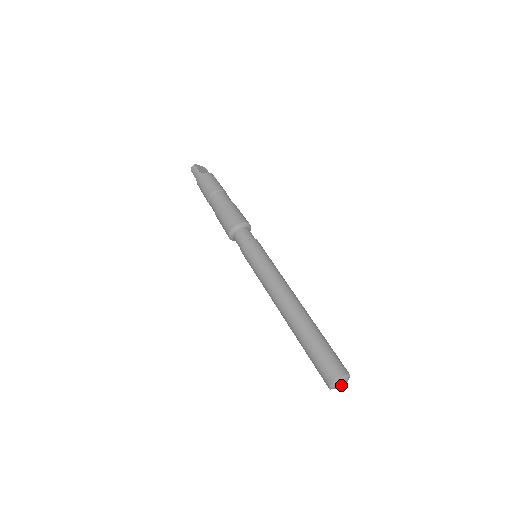
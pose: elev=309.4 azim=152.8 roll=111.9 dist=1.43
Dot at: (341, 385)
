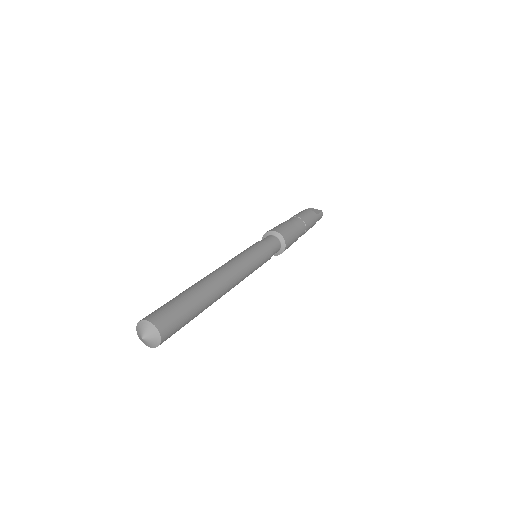
Dot at: (140, 333)
